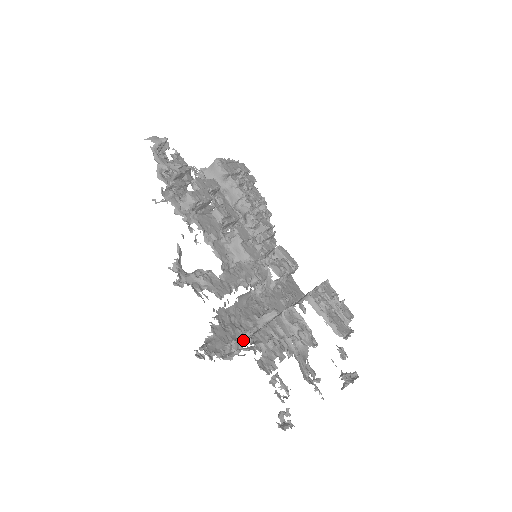
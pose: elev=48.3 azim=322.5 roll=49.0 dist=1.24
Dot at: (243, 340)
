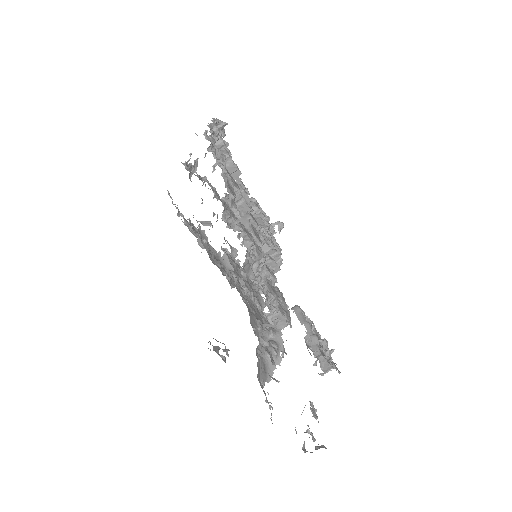
Dot at: (213, 262)
